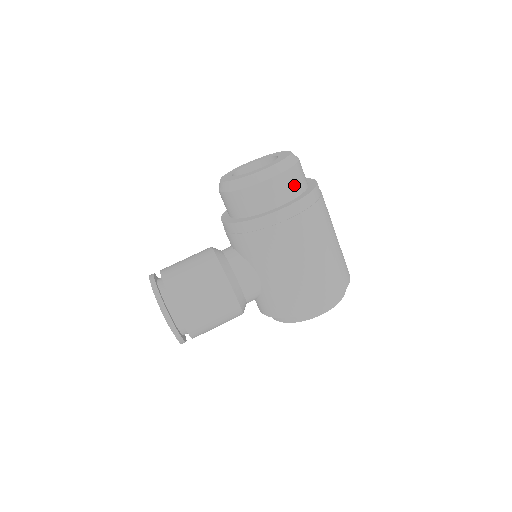
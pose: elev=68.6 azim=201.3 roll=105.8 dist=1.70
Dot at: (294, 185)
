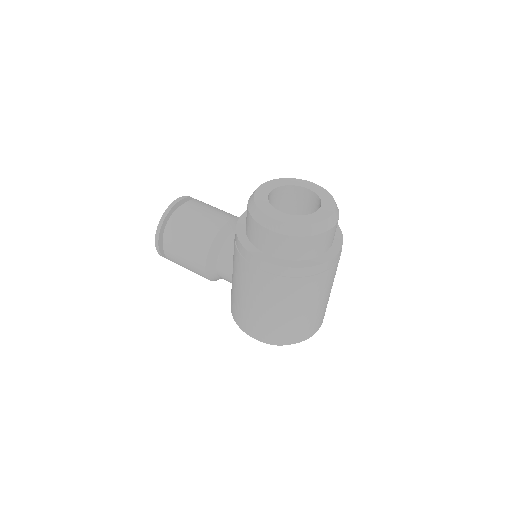
Dot at: (291, 250)
